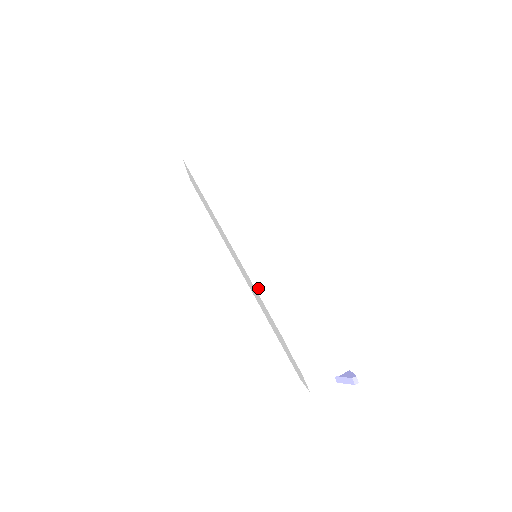
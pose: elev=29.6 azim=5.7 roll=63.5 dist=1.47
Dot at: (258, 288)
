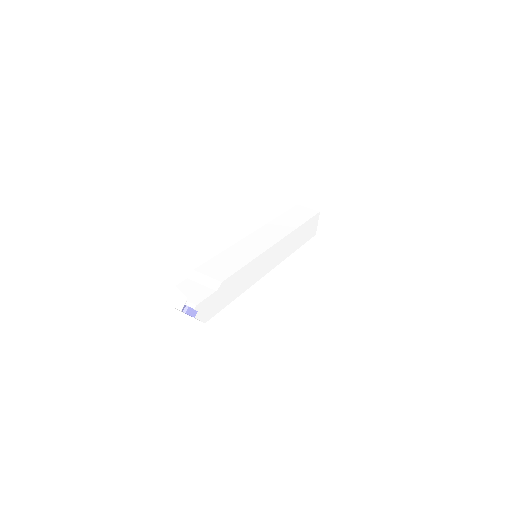
Dot at: (226, 251)
